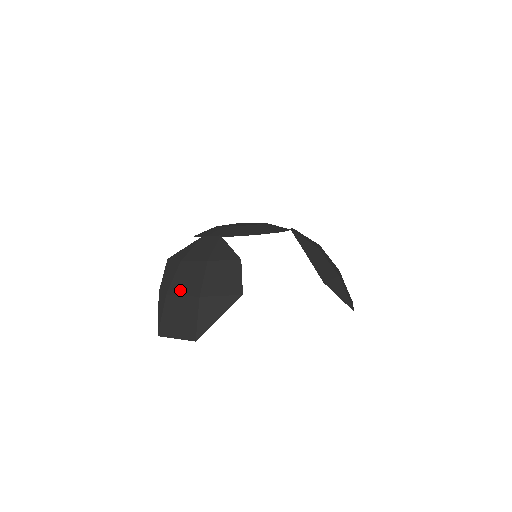
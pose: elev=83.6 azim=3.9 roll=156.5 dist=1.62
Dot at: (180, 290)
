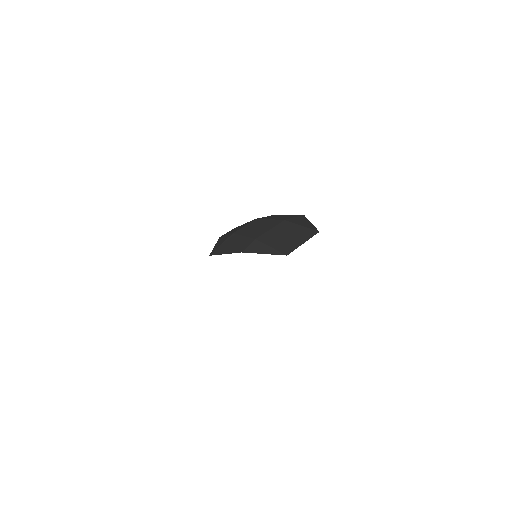
Dot at: (263, 230)
